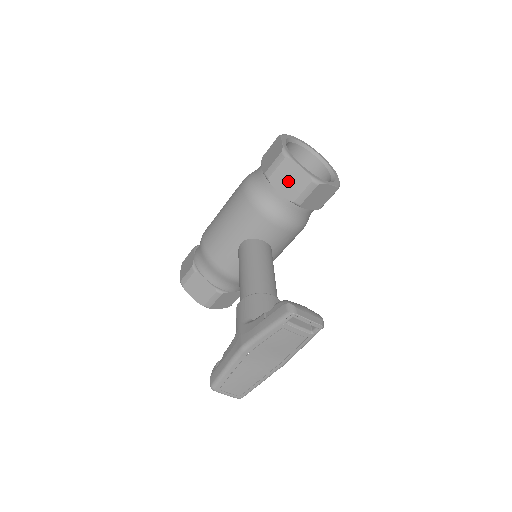
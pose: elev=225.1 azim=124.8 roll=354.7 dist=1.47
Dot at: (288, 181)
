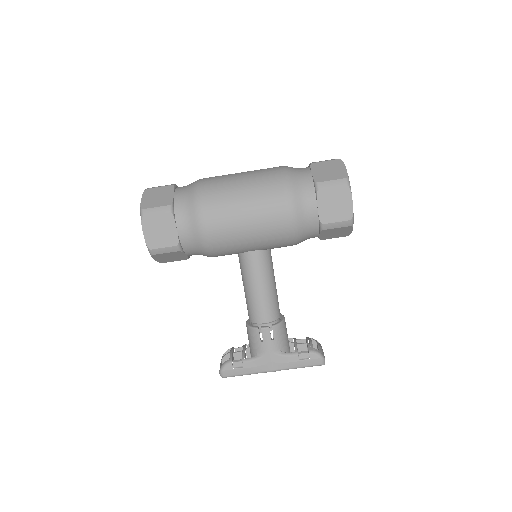
Dot at: (334, 233)
